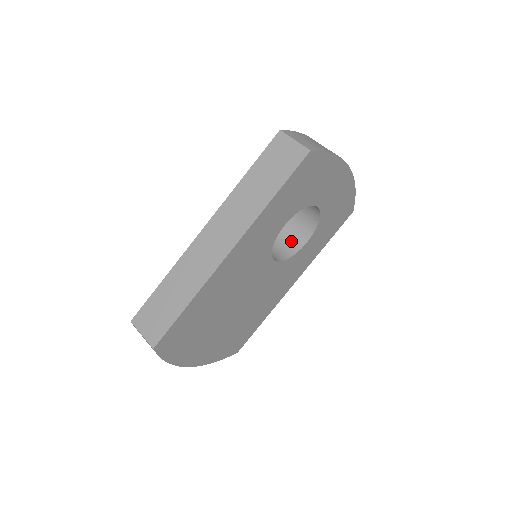
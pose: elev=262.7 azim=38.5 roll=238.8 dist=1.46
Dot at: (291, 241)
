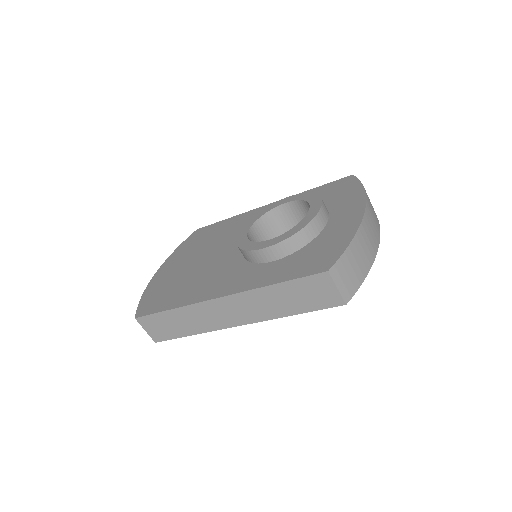
Dot at: occluded
